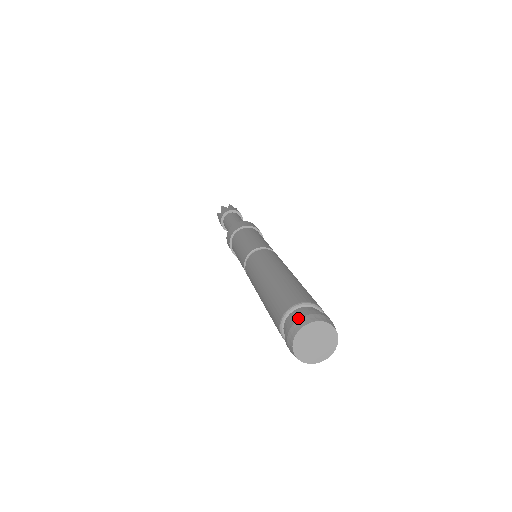
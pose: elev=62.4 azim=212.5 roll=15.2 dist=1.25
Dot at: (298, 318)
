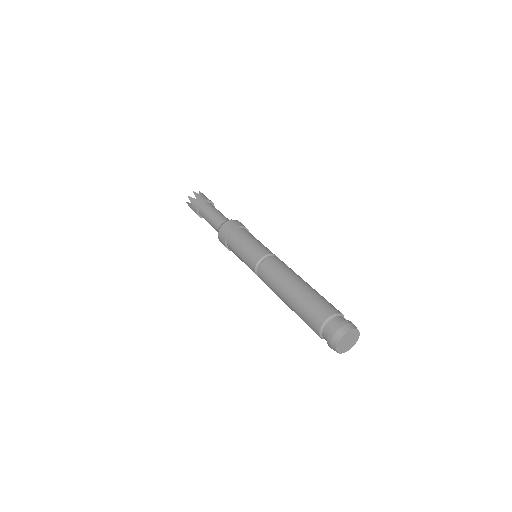
Dot at: (333, 334)
